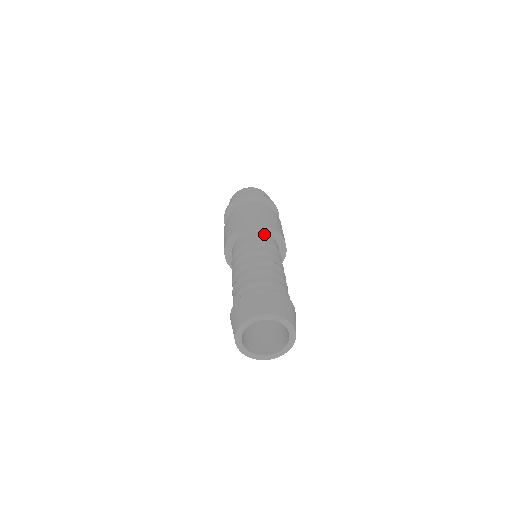
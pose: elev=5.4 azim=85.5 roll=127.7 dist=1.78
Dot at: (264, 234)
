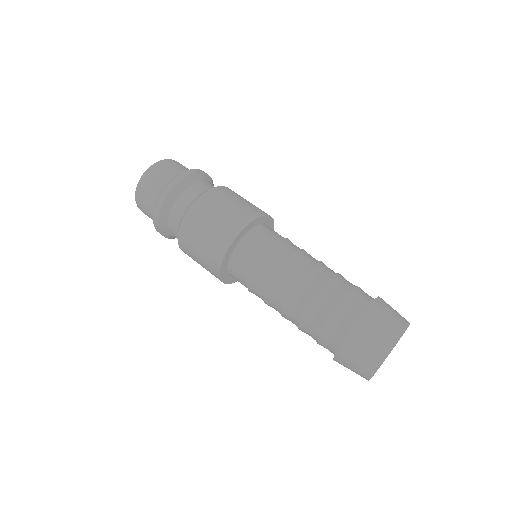
Dot at: (270, 228)
